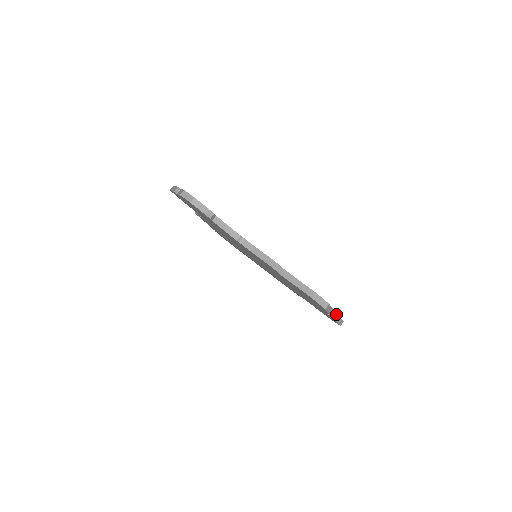
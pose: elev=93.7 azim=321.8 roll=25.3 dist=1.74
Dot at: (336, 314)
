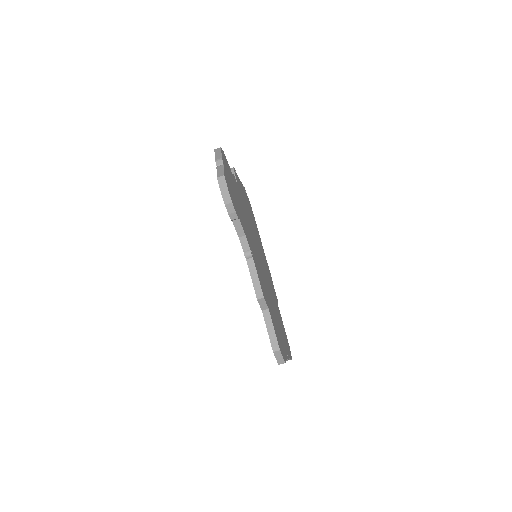
Dot at: occluded
